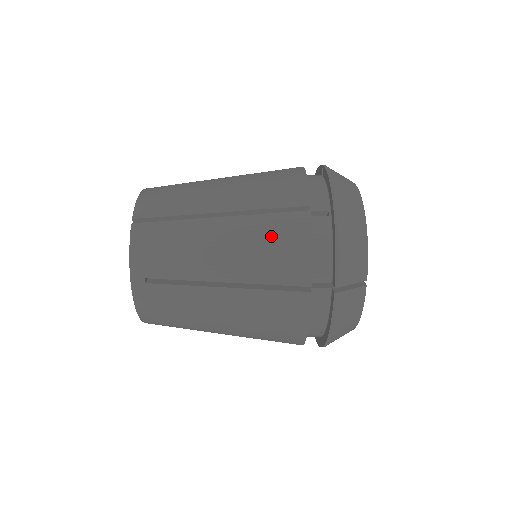
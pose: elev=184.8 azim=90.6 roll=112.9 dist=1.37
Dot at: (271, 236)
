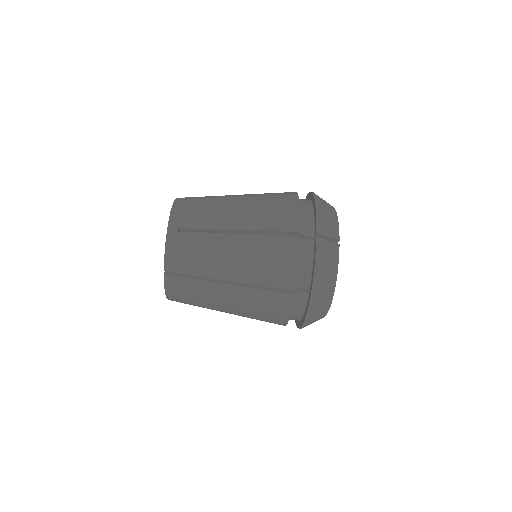
Dot at: (272, 205)
